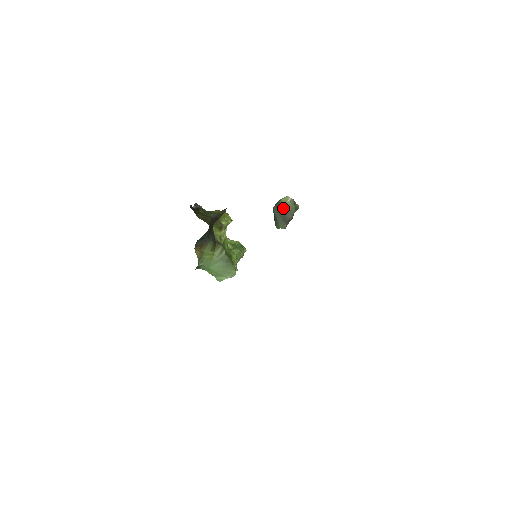
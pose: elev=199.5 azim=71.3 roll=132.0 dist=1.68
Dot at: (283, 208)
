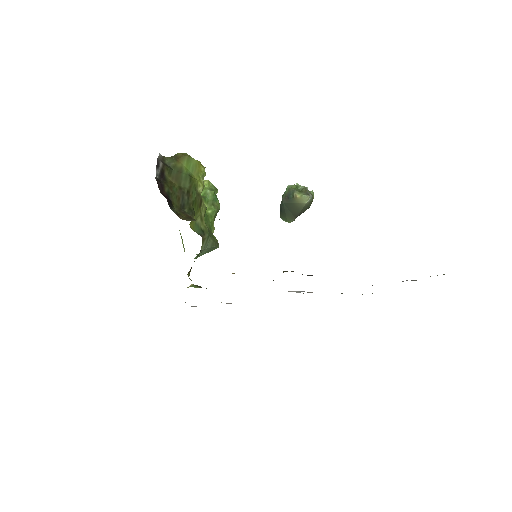
Dot at: (297, 206)
